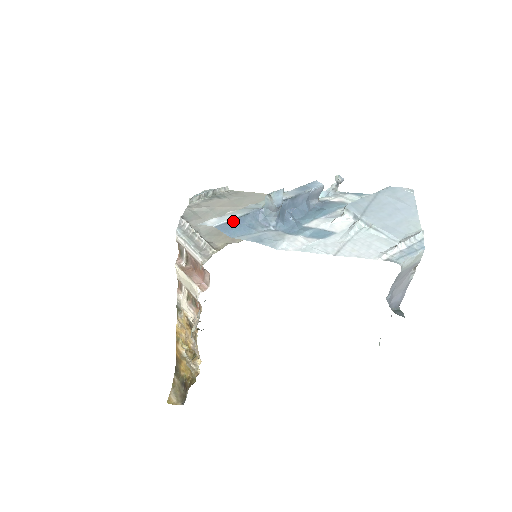
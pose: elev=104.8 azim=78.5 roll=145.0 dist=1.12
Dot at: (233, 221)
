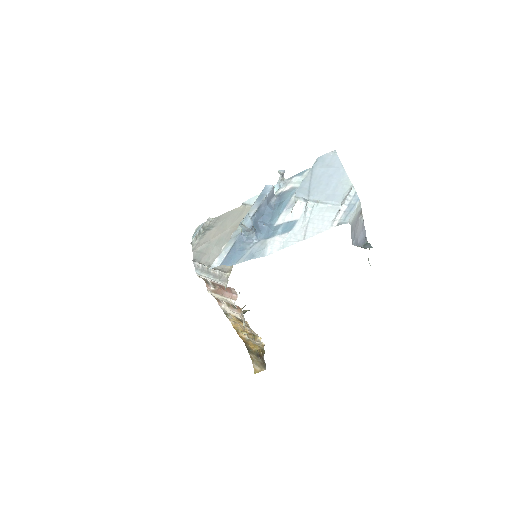
Dot at: (229, 254)
